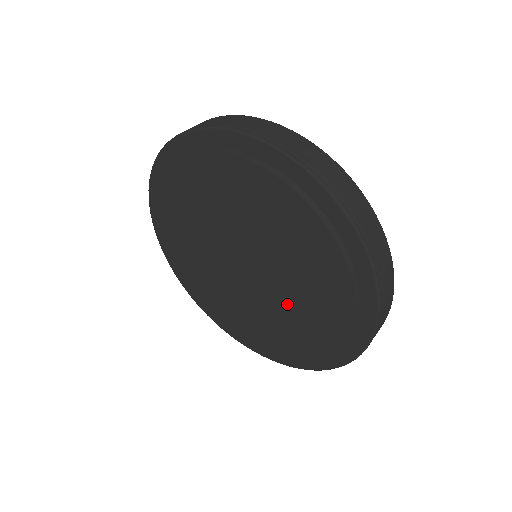
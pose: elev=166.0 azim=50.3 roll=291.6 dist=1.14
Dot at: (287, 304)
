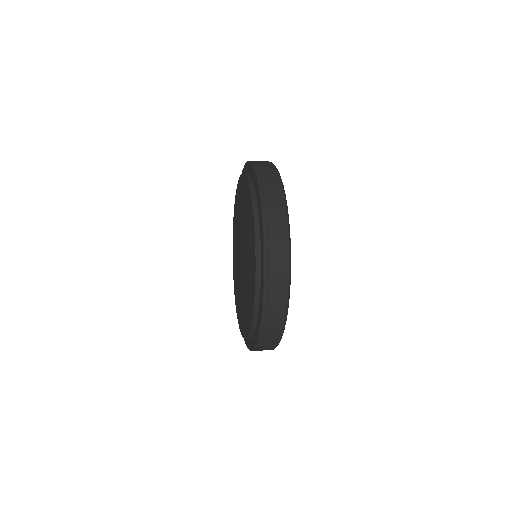
Dot at: occluded
